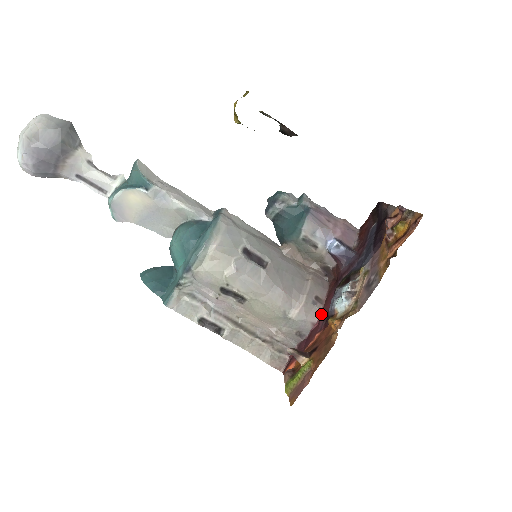
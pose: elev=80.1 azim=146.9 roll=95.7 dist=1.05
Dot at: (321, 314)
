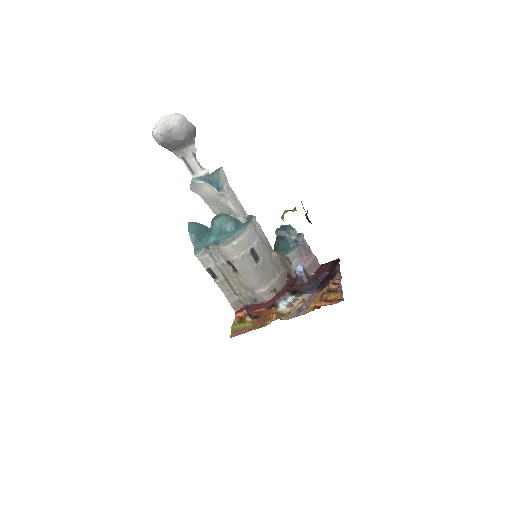
Dot at: (272, 298)
